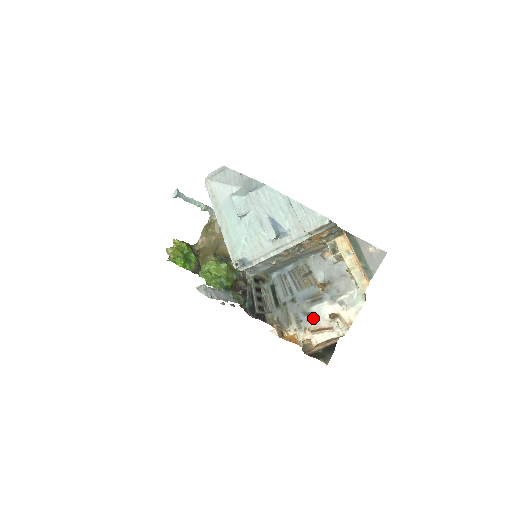
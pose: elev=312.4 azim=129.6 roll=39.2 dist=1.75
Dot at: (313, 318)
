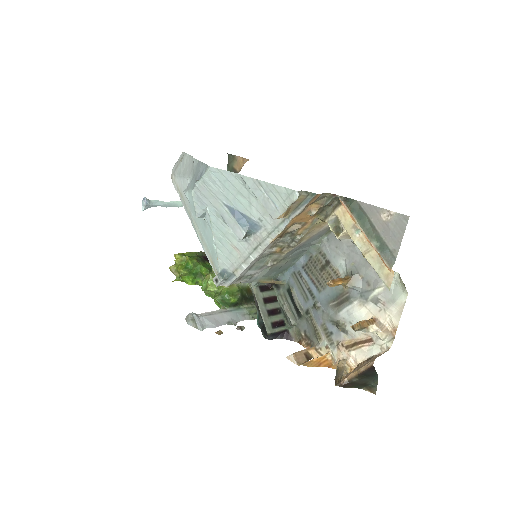
Dot at: (344, 328)
